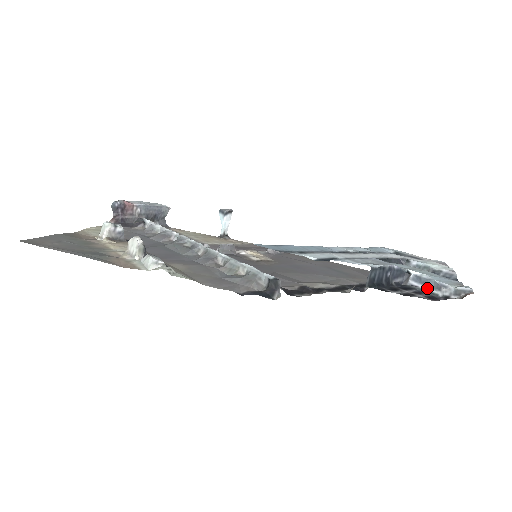
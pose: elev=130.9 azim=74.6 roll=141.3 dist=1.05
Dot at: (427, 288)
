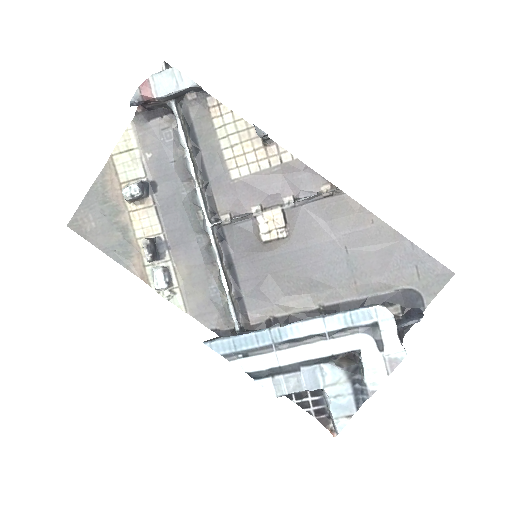
Dot at: (328, 402)
